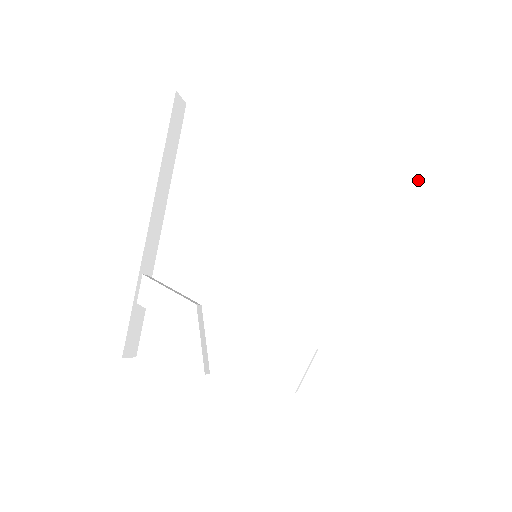
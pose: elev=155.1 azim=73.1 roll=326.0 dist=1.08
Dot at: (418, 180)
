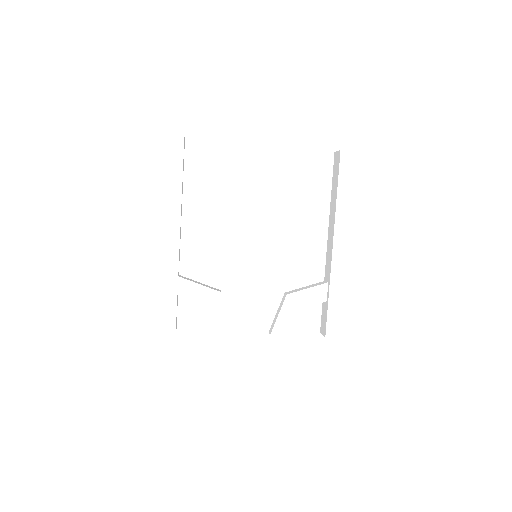
Dot at: (353, 206)
